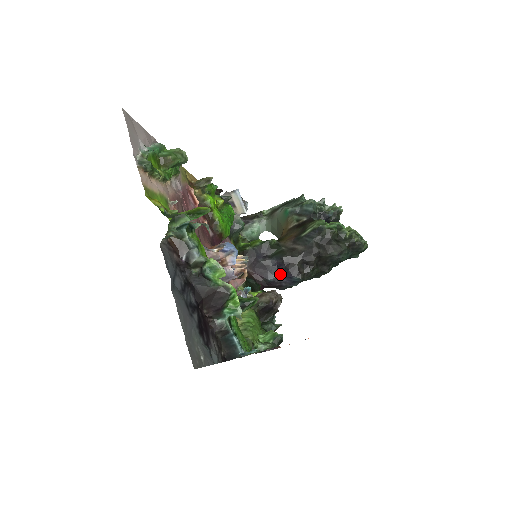
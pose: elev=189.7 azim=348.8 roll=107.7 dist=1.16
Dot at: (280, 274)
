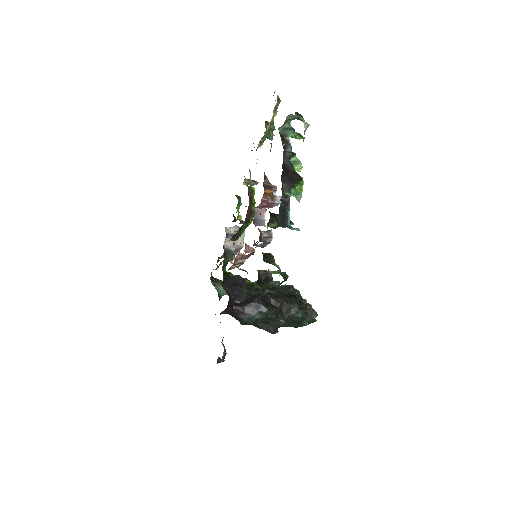
Dot at: occluded
